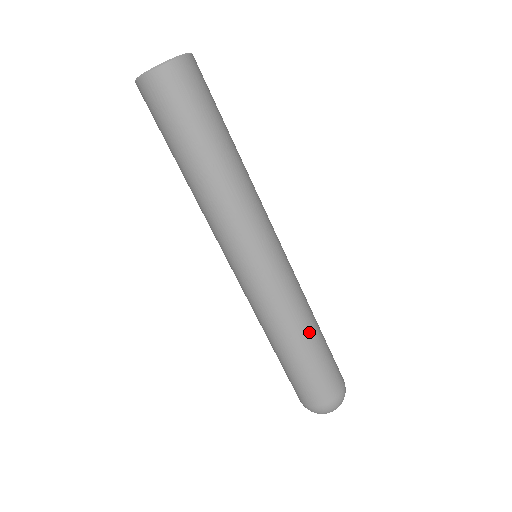
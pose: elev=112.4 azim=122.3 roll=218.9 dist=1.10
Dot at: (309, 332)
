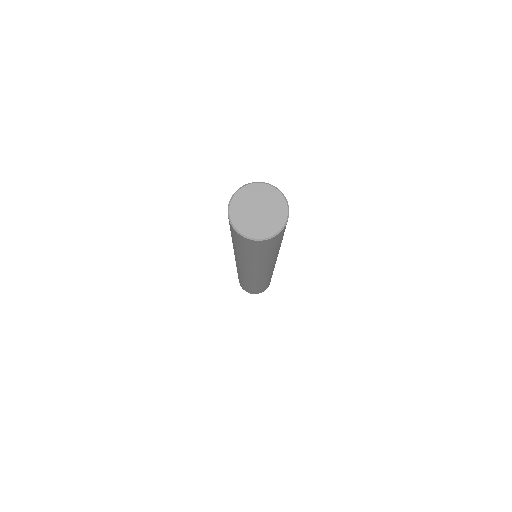
Dot at: occluded
